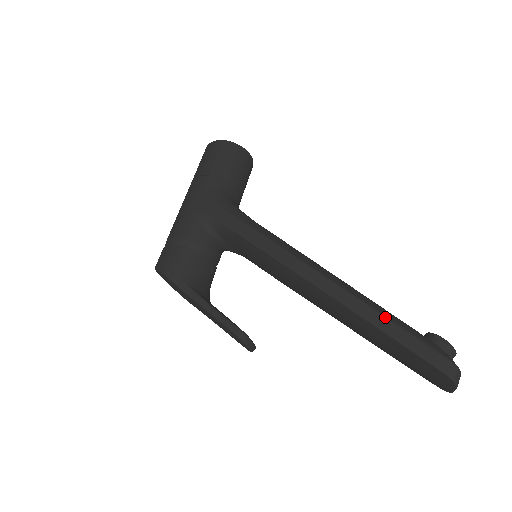
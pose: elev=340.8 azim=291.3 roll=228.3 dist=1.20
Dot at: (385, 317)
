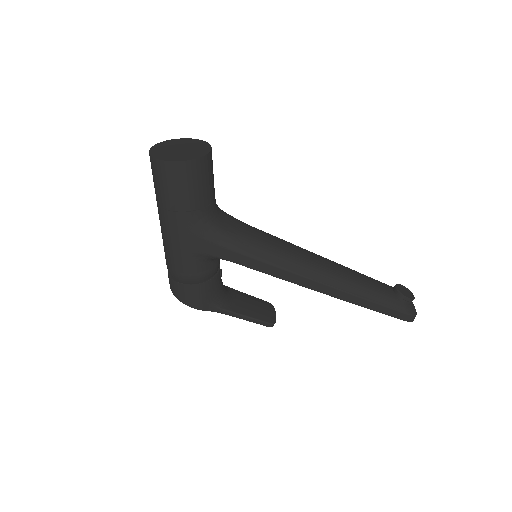
Dot at: (374, 303)
